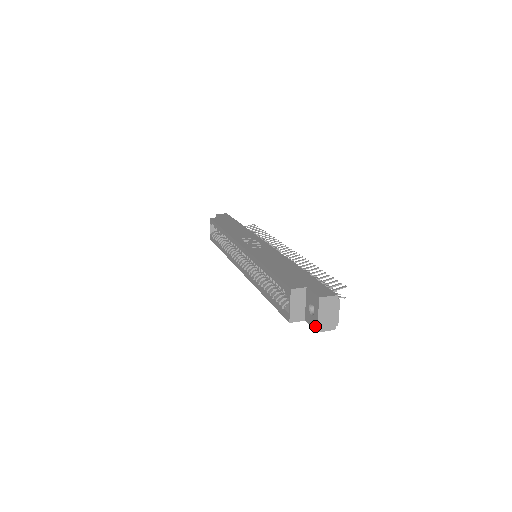
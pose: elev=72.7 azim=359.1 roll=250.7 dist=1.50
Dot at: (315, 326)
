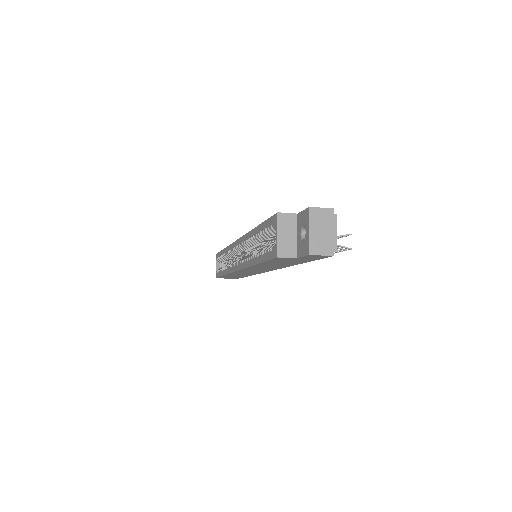
Dot at: (307, 249)
